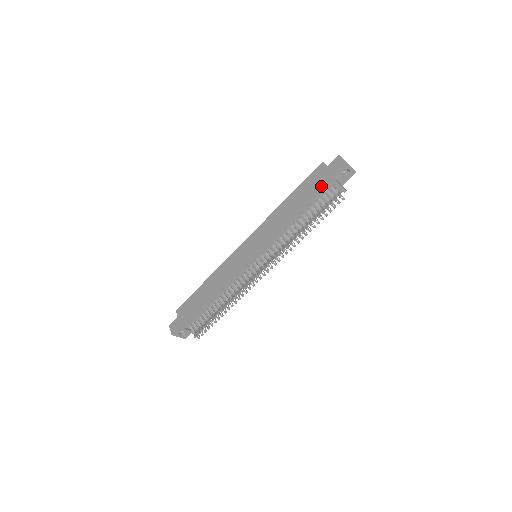
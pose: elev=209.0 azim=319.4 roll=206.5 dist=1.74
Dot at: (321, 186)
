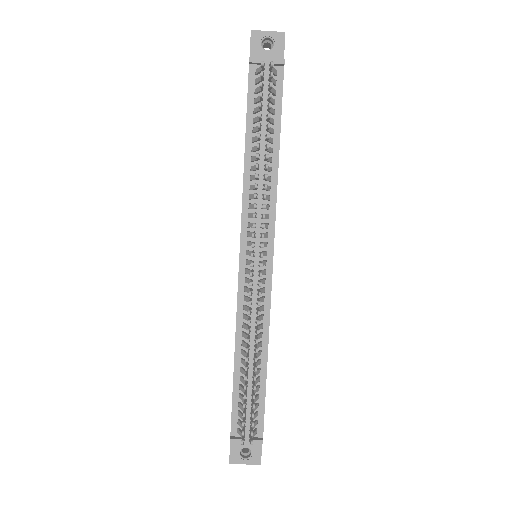
Dot at: occluded
